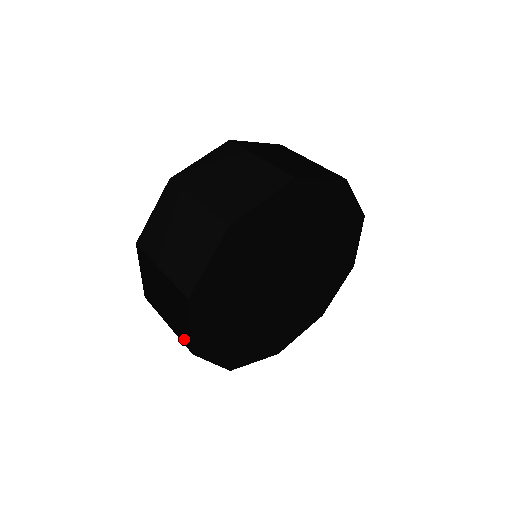
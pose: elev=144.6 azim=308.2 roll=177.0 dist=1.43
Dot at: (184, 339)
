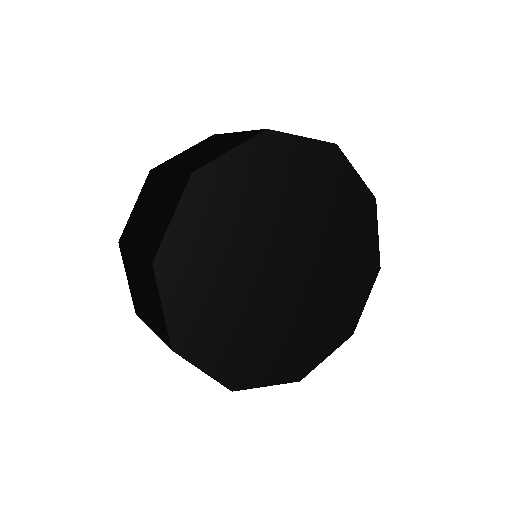
Dot at: (163, 334)
